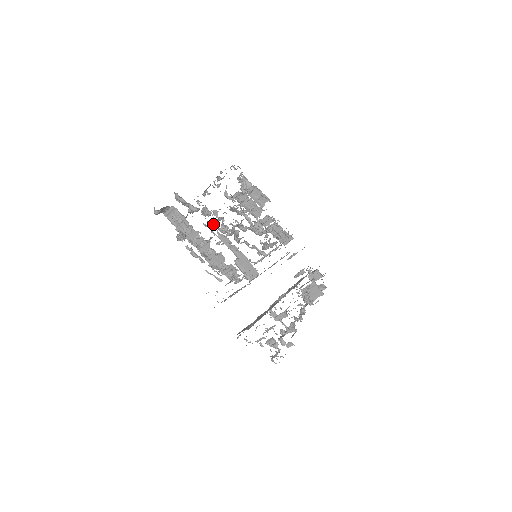
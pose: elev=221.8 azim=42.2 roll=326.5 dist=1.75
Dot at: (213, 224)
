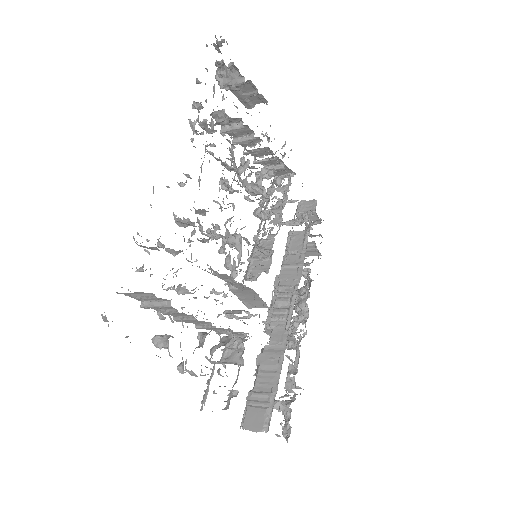
Dot at: (210, 266)
